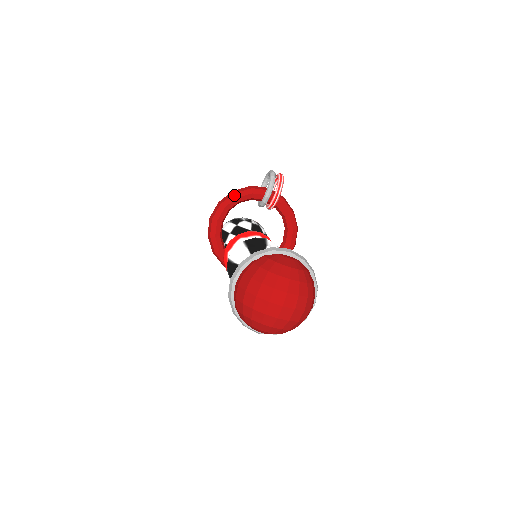
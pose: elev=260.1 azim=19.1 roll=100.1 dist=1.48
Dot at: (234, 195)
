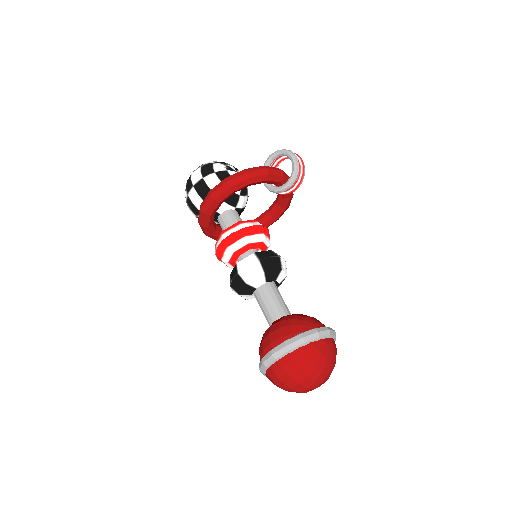
Dot at: (248, 180)
